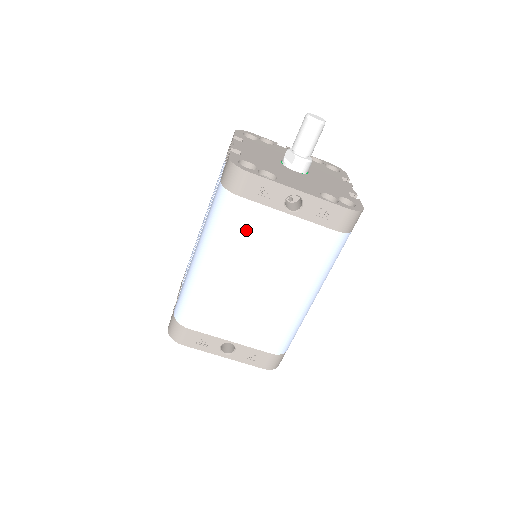
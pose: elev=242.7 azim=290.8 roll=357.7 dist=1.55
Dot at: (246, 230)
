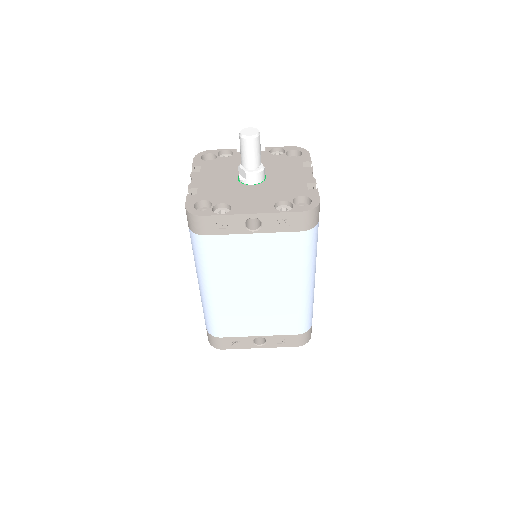
Dot at: (225, 257)
